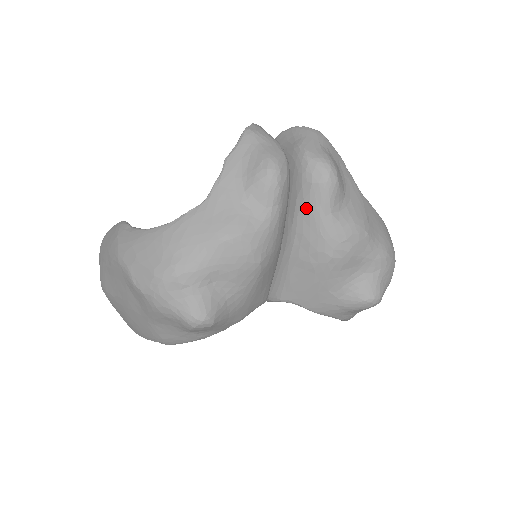
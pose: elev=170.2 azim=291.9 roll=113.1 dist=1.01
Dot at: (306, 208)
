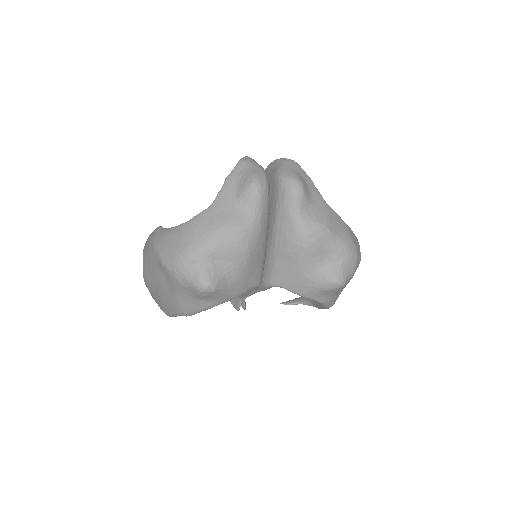
Dot at: (282, 211)
